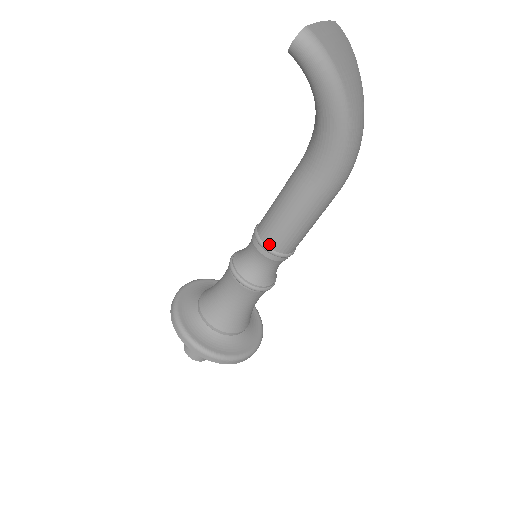
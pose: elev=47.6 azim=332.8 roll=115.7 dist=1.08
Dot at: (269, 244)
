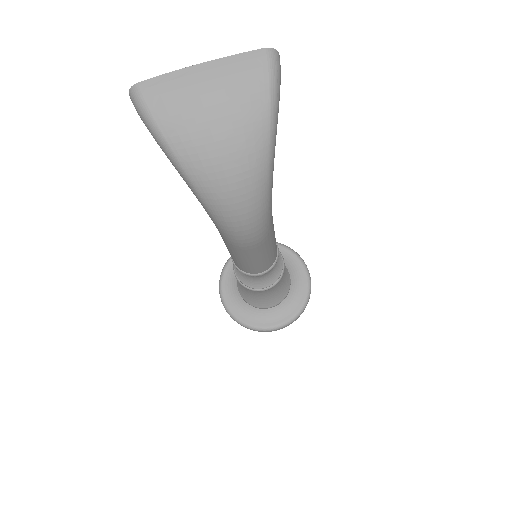
Dot at: occluded
